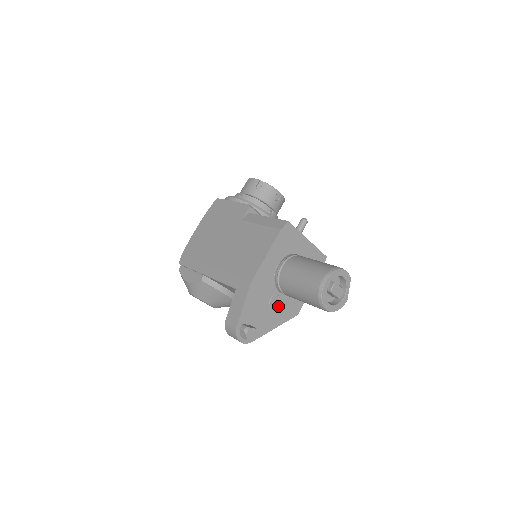
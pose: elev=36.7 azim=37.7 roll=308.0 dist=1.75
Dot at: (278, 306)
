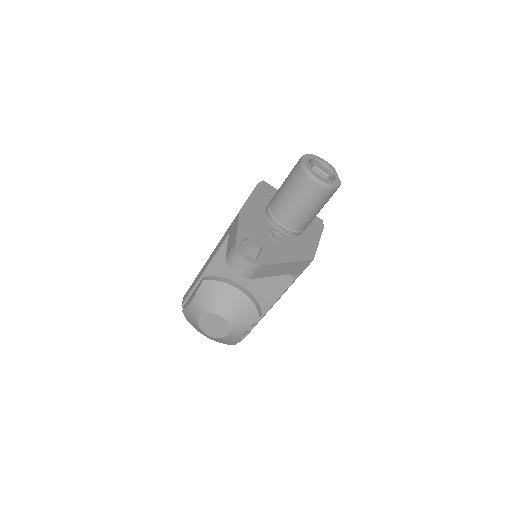
Dot at: (283, 243)
